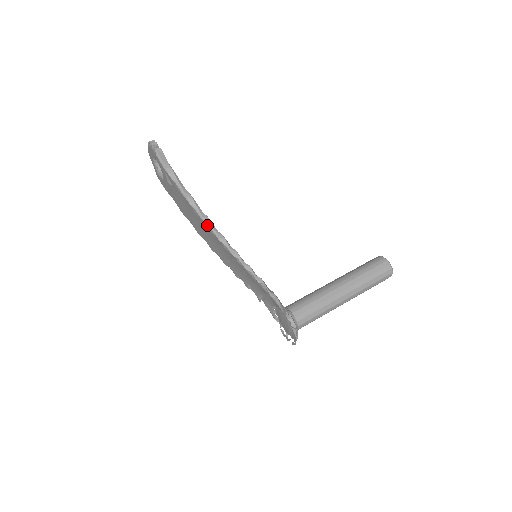
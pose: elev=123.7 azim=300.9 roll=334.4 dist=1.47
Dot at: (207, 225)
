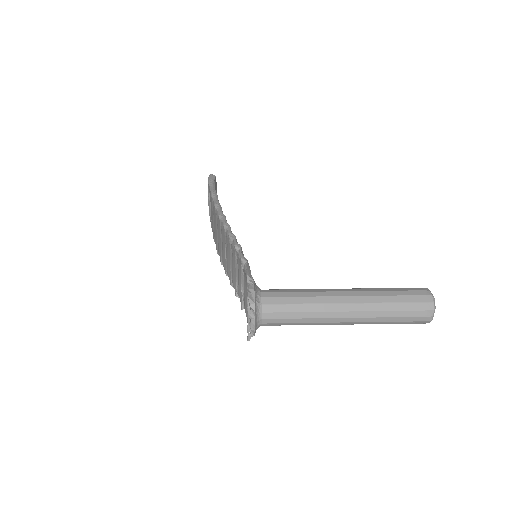
Dot at: (216, 208)
